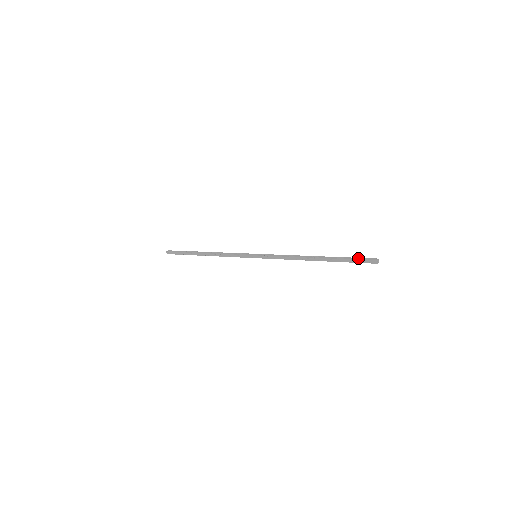
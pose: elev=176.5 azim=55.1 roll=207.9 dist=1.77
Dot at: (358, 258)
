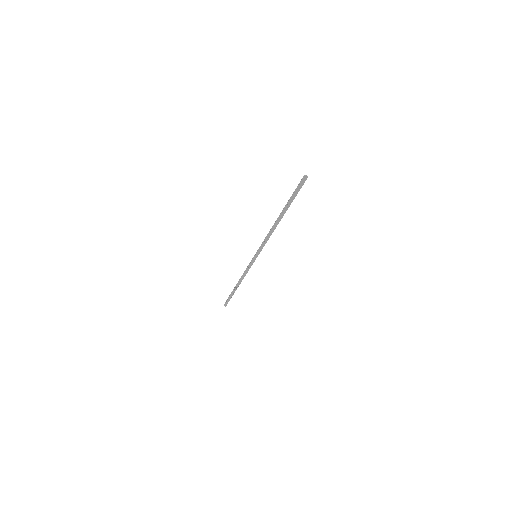
Dot at: (295, 189)
